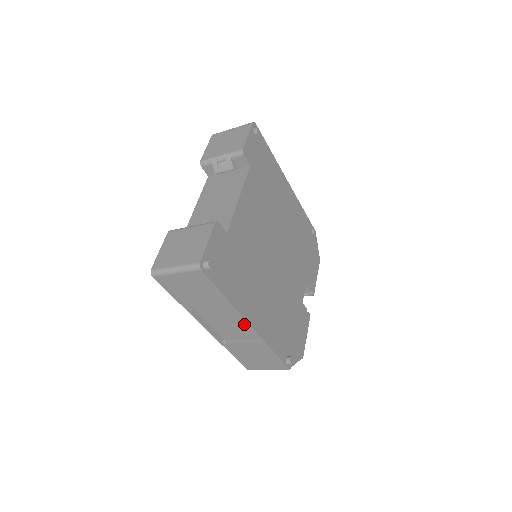
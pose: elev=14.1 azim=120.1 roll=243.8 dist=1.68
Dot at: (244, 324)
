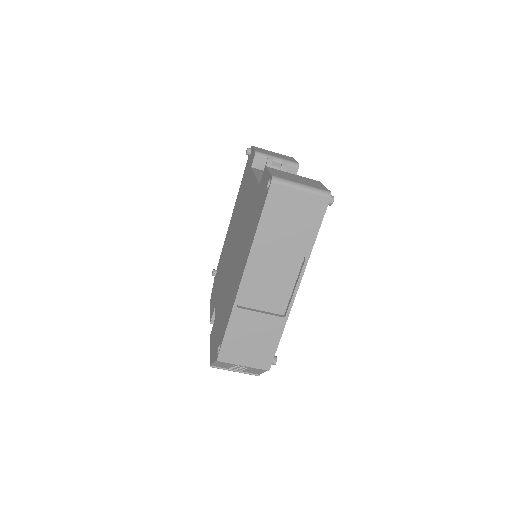
Dot at: (286, 287)
